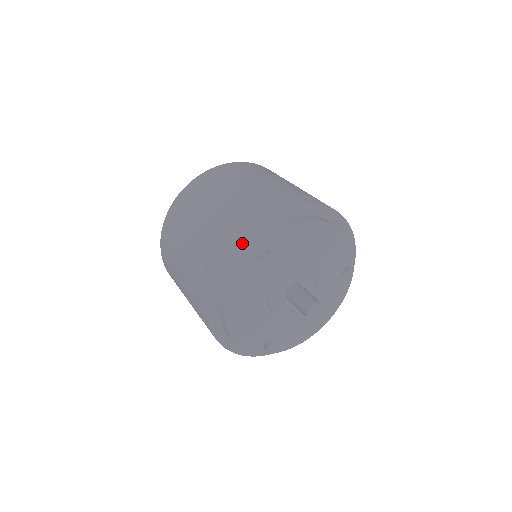
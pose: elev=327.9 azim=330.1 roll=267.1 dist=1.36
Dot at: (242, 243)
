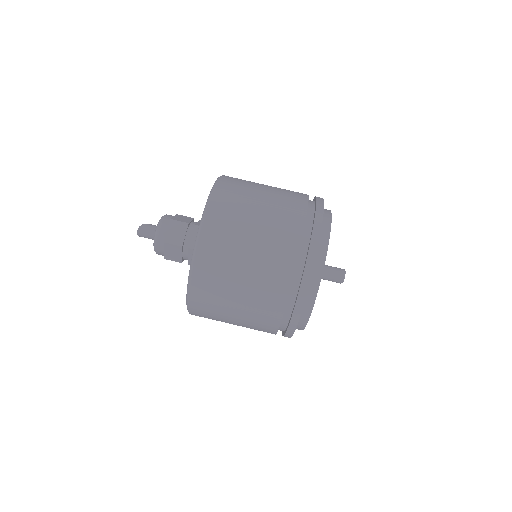
Dot at: occluded
